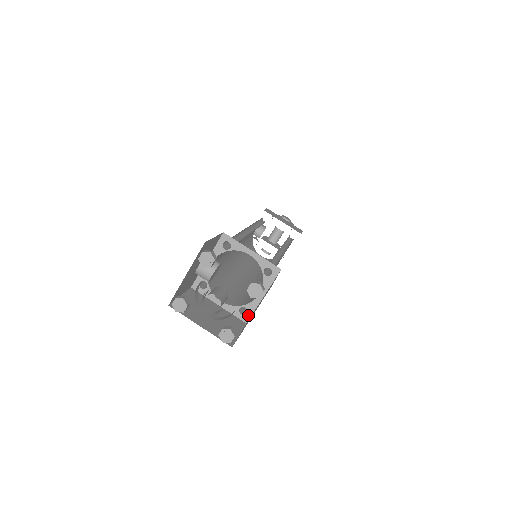
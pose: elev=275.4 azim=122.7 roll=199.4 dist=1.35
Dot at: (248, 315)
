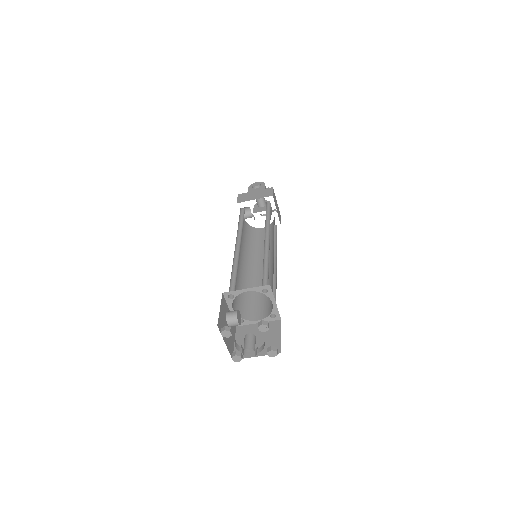
Dot at: (278, 316)
